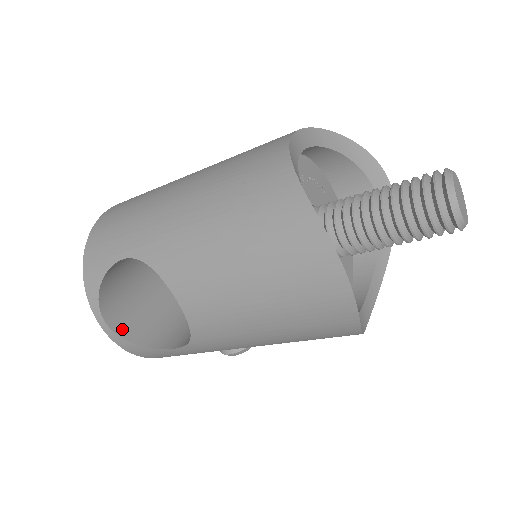
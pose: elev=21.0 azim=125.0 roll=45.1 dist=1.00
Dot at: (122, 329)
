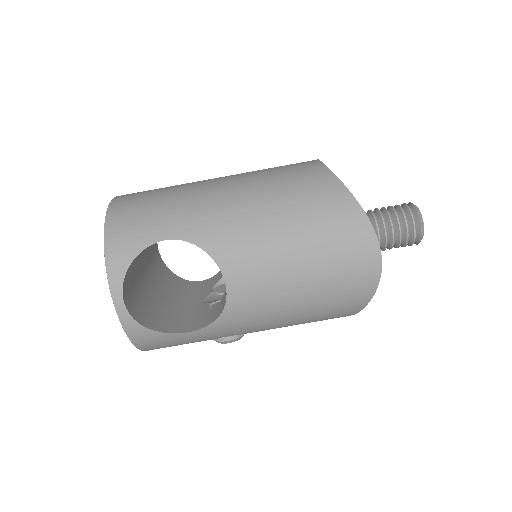
Dot at: (134, 313)
